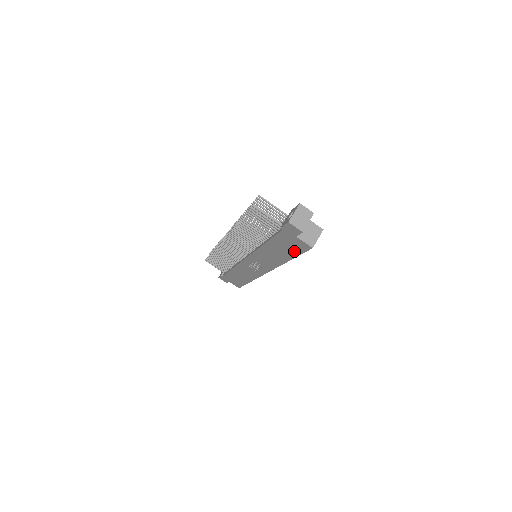
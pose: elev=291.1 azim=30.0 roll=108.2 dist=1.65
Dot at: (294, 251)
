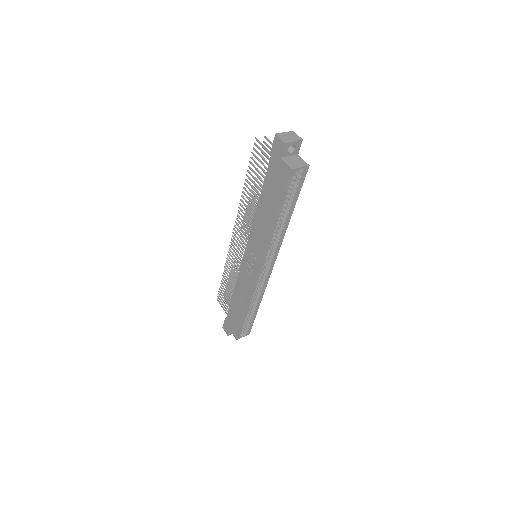
Dot at: (279, 192)
